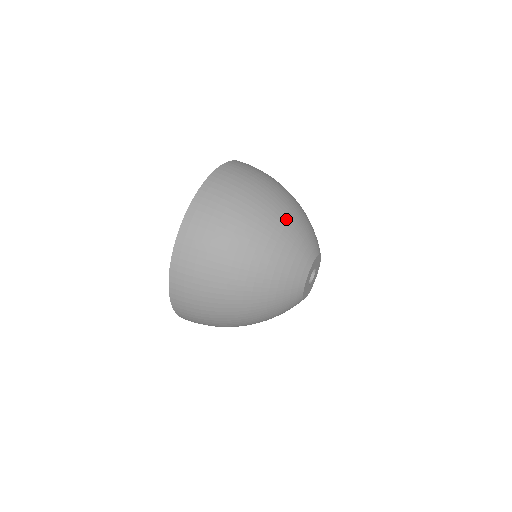
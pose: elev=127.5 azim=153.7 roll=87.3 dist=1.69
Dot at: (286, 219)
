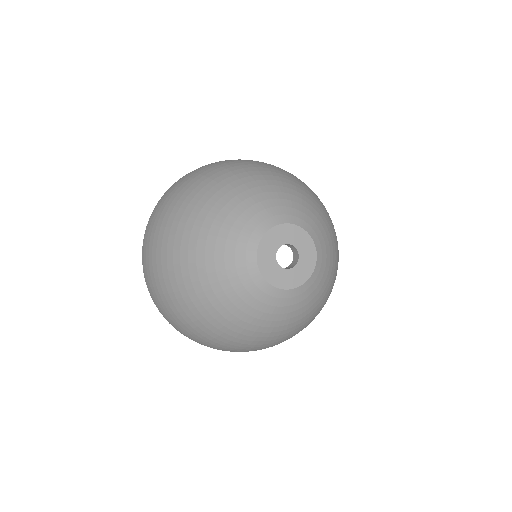
Dot at: (222, 193)
